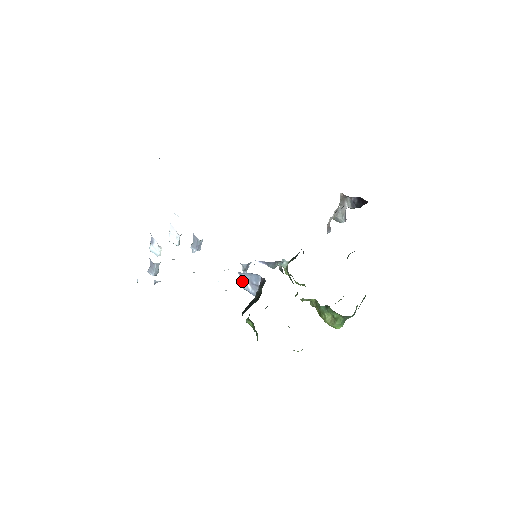
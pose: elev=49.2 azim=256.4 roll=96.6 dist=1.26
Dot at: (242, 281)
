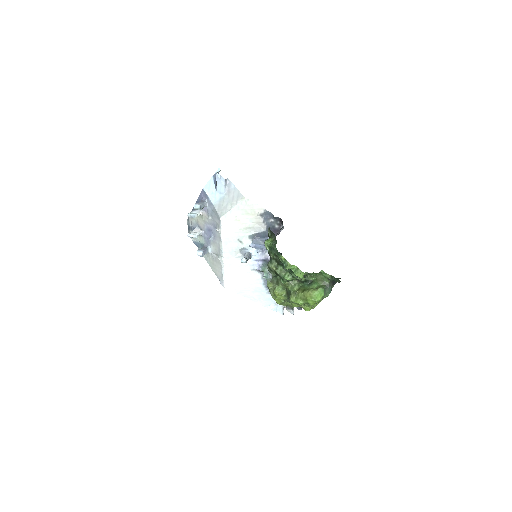
Dot at: (256, 242)
